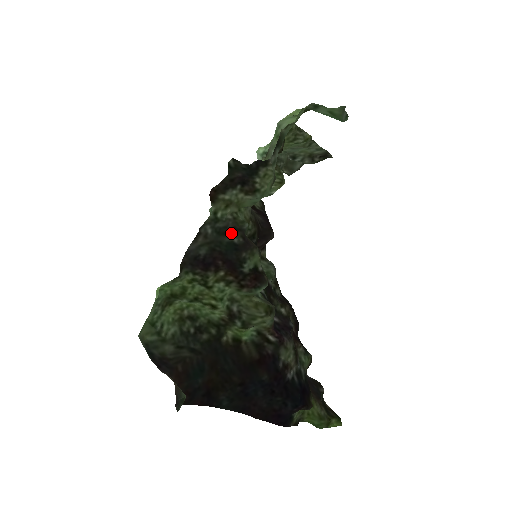
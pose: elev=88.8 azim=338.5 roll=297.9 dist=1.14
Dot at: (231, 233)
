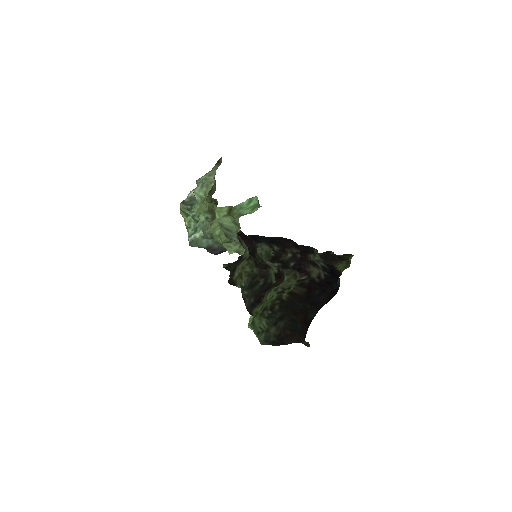
Dot at: (256, 283)
